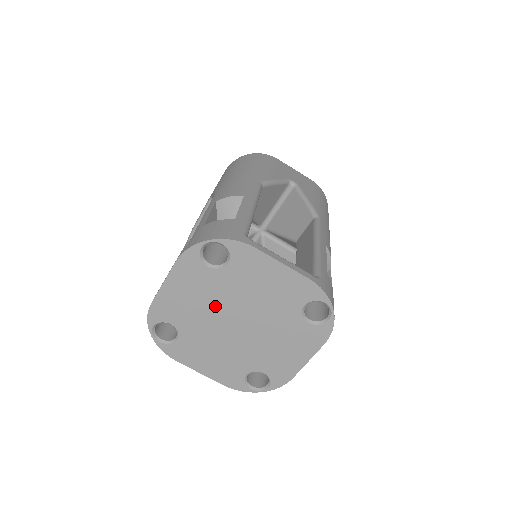
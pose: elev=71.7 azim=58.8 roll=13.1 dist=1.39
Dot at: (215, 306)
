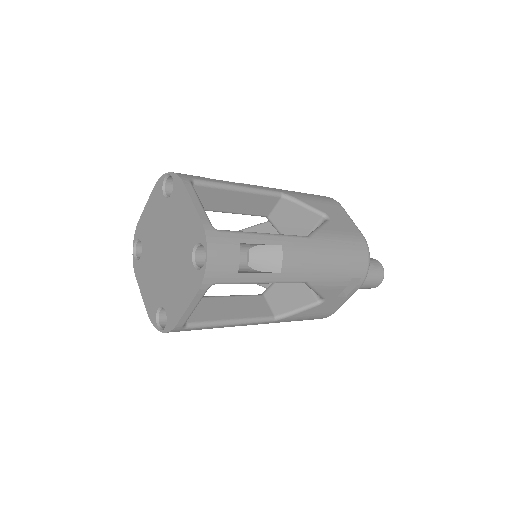
Dot at: (159, 232)
